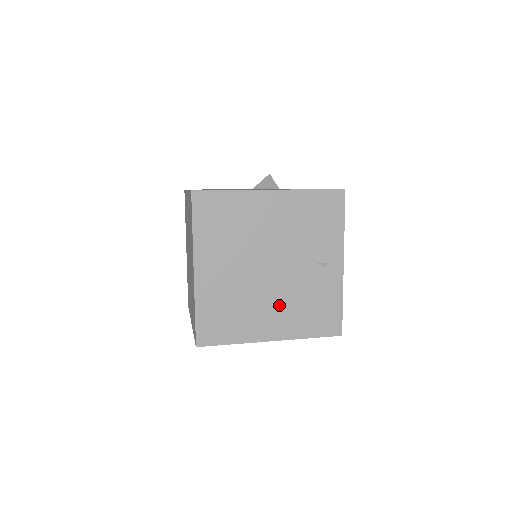
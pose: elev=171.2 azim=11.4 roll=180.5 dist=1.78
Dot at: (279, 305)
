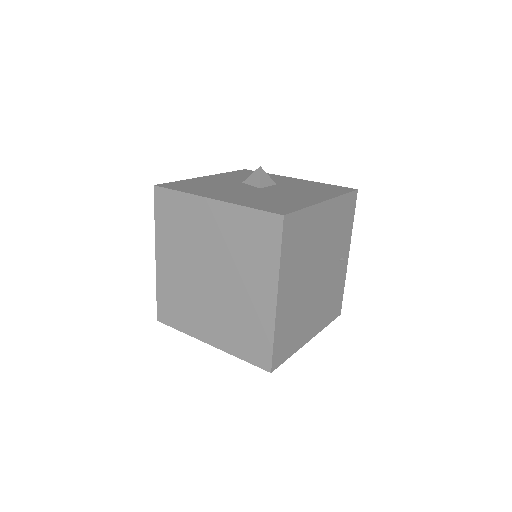
Dot at: (317, 306)
